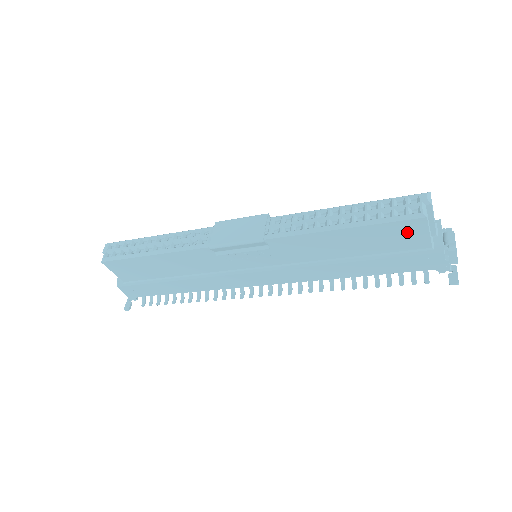
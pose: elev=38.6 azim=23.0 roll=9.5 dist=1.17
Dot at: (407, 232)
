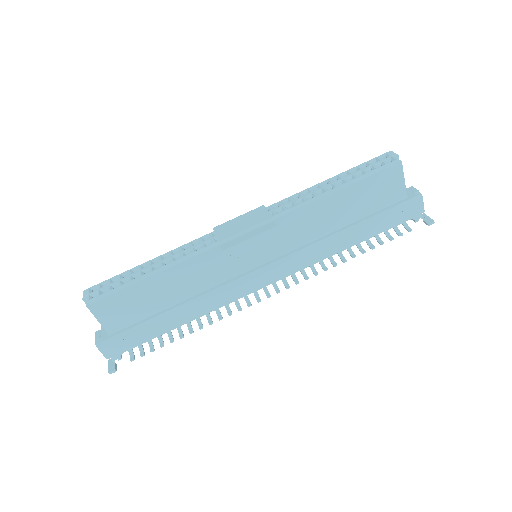
Dot at: (389, 182)
